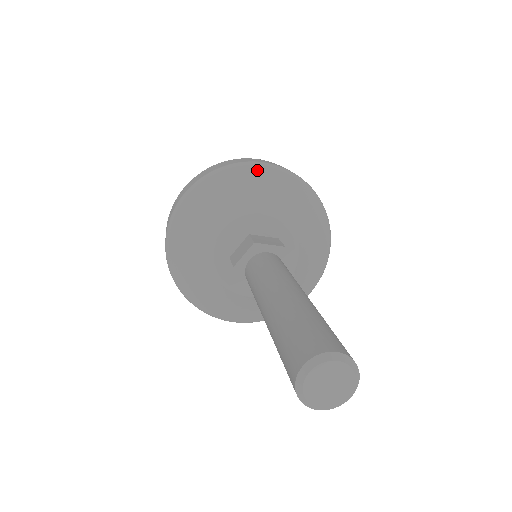
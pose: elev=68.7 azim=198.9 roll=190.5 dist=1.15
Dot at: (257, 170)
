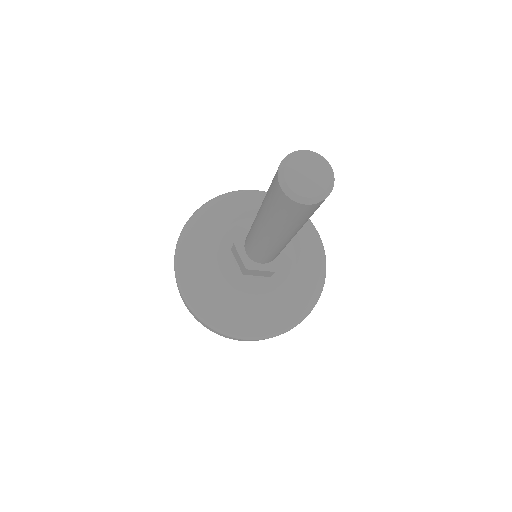
Dot at: (310, 226)
